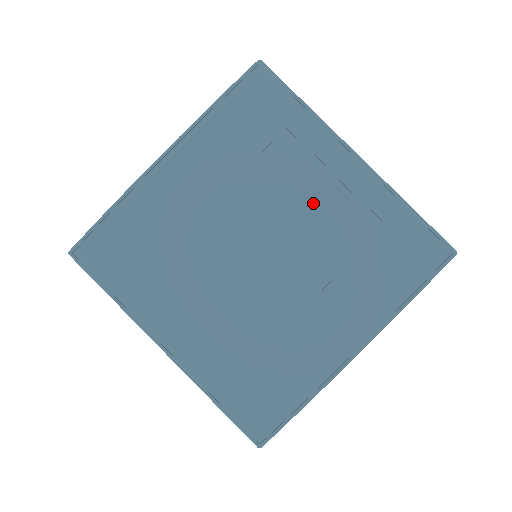
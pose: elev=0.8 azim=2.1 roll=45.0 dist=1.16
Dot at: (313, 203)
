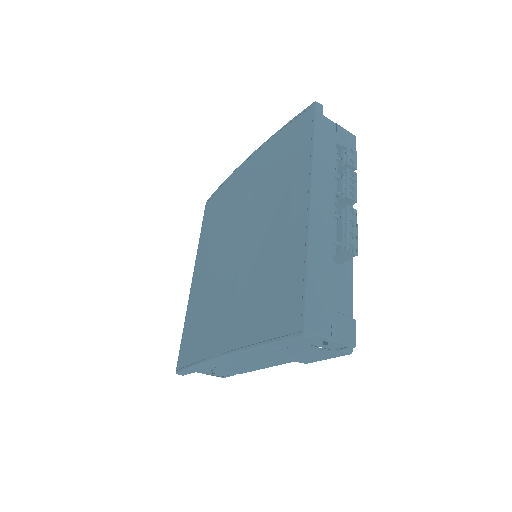
Dot at: (272, 228)
